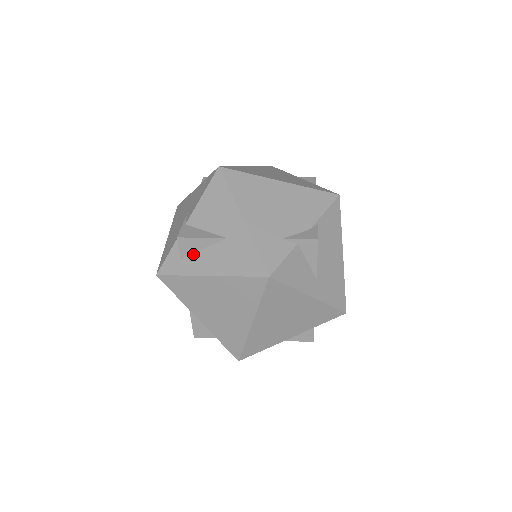
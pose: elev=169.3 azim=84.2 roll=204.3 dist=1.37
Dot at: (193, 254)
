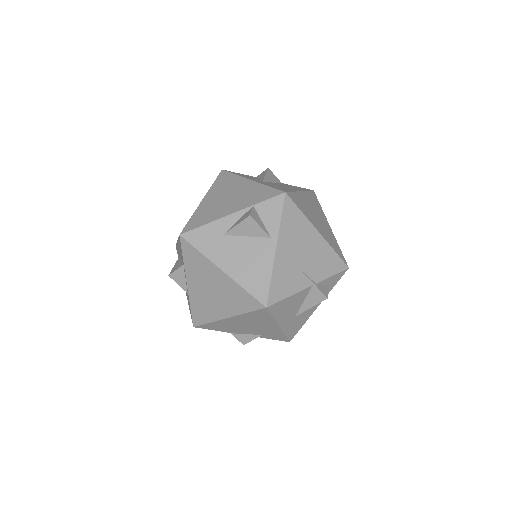
Dot at: occluded
